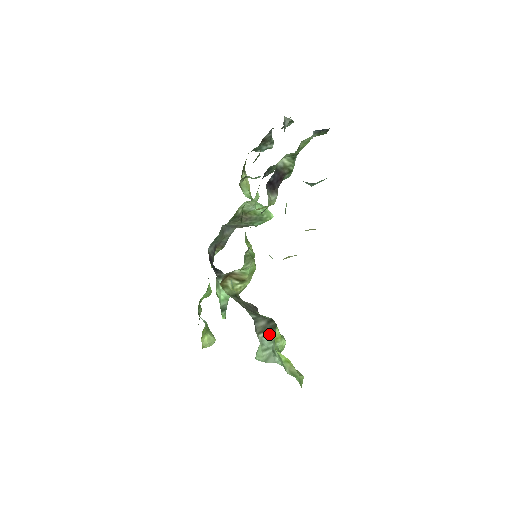
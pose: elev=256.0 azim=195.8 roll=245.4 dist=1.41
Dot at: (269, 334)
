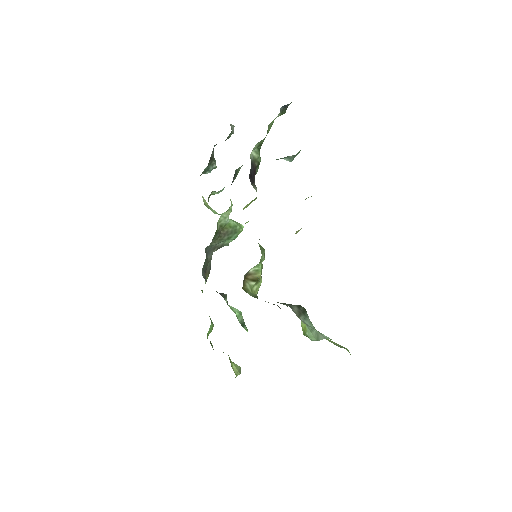
Dot at: (305, 317)
